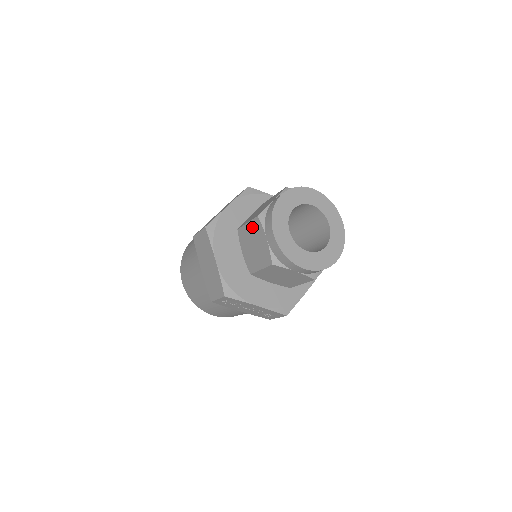
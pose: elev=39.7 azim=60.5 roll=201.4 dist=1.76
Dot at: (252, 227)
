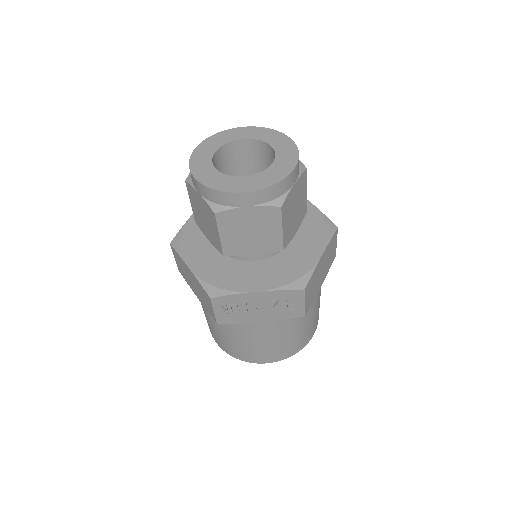
Dot at: (192, 200)
